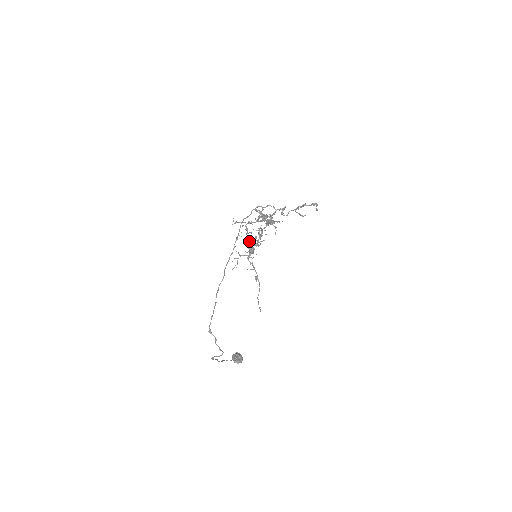
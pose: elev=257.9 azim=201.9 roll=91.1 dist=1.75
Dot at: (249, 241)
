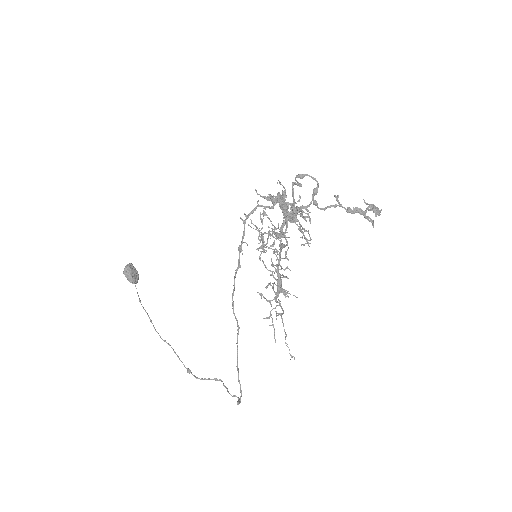
Dot at: (271, 265)
